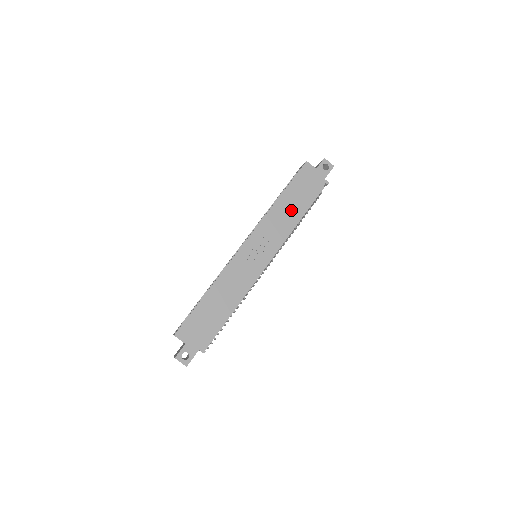
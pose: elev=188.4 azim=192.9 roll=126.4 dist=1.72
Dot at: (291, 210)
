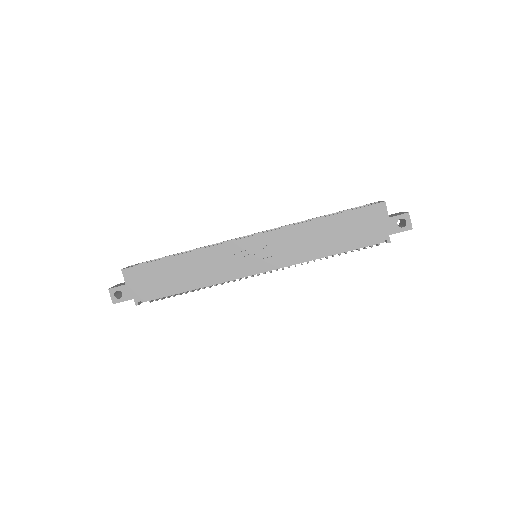
Dot at: (324, 240)
